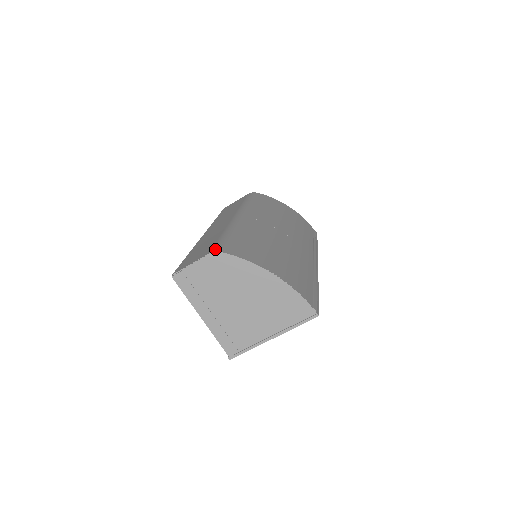
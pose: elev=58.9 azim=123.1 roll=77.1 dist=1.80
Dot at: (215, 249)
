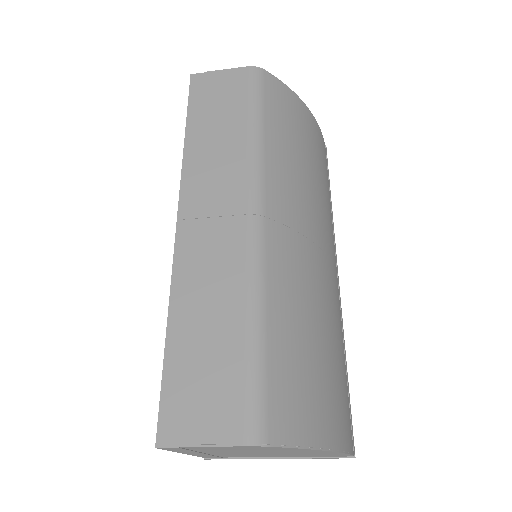
Dot at: (254, 430)
